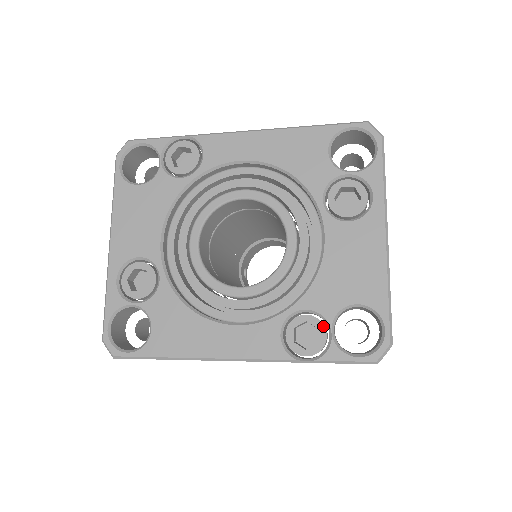
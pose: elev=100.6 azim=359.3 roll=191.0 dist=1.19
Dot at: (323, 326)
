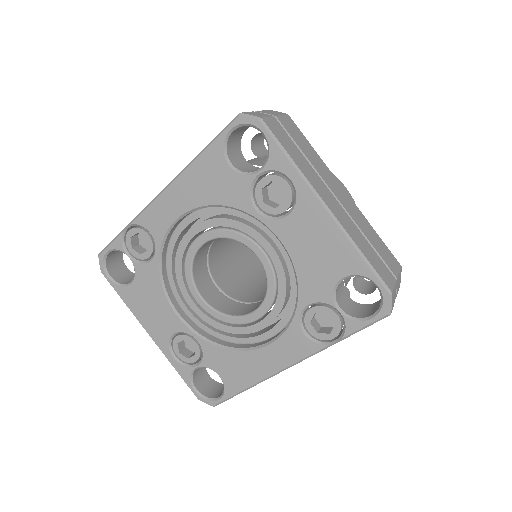
Dot at: (329, 309)
